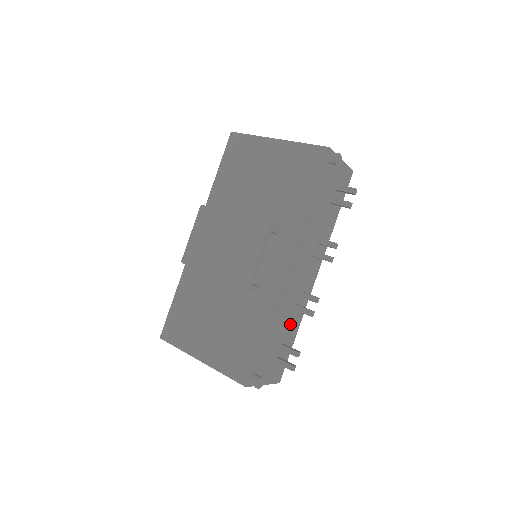
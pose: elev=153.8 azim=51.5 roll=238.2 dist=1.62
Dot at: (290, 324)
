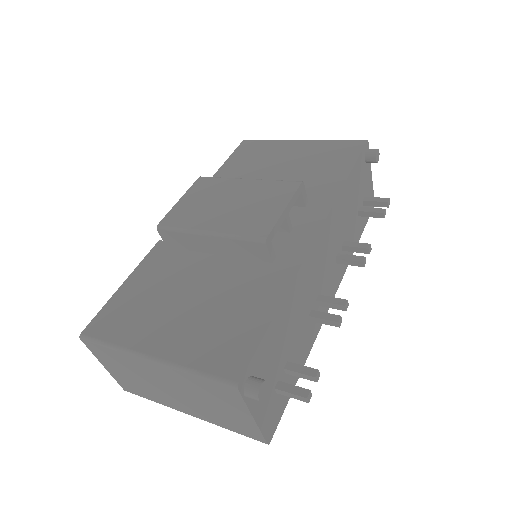
Dot at: (301, 340)
